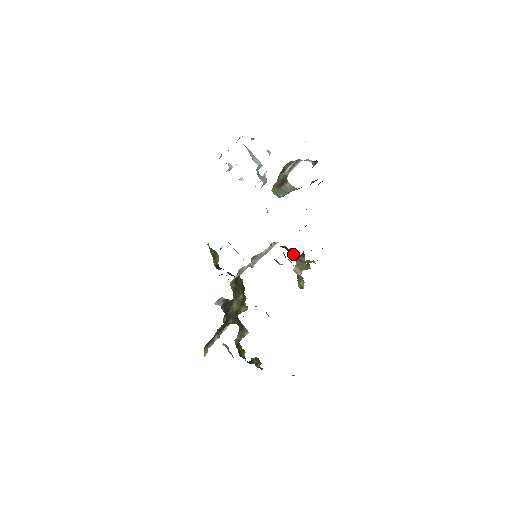
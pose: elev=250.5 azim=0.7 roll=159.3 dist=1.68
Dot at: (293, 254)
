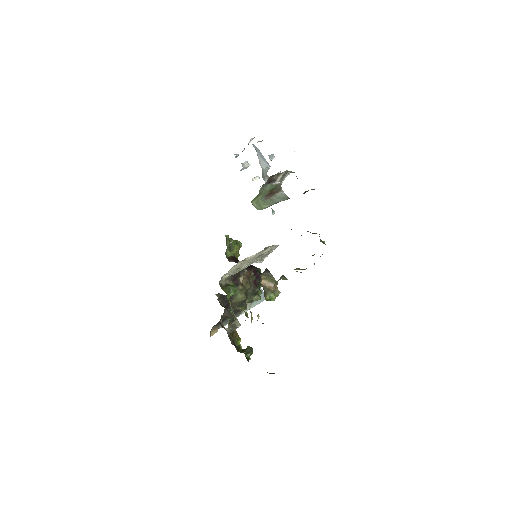
Dot at: occluded
